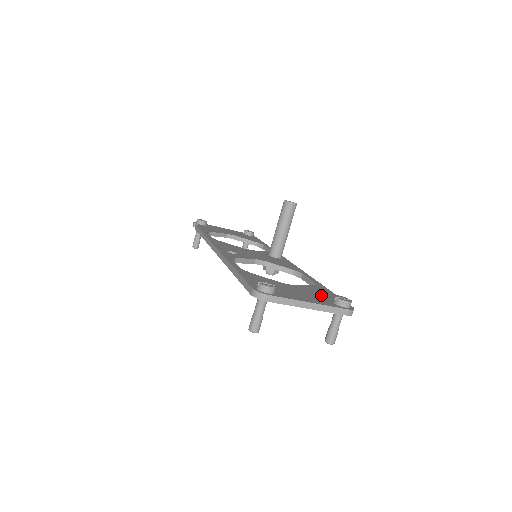
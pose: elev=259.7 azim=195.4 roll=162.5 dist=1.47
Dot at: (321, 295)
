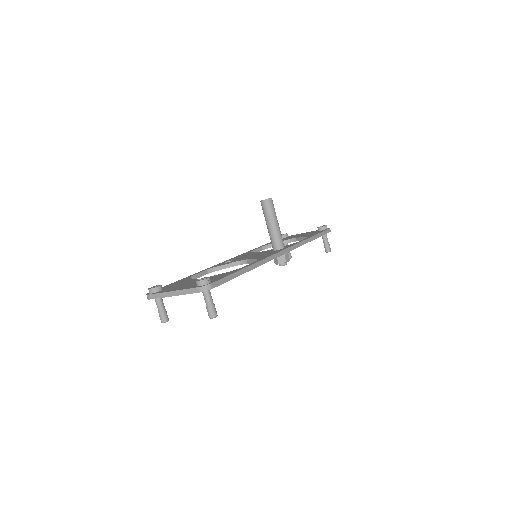
Dot at: occluded
